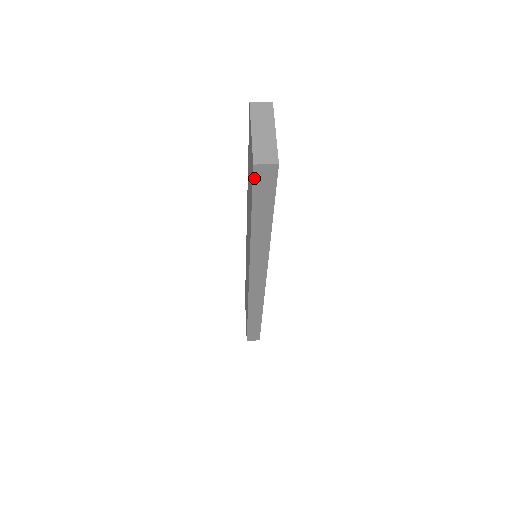
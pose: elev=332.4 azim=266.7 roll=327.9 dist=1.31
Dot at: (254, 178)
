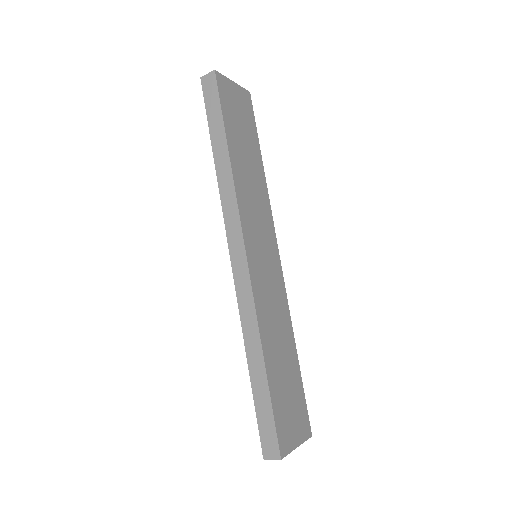
Dot at: (204, 91)
